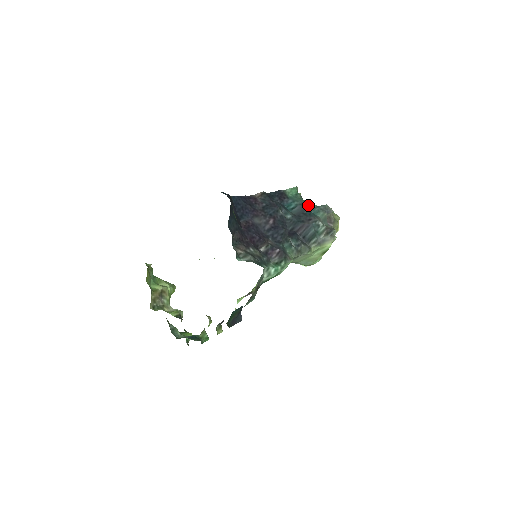
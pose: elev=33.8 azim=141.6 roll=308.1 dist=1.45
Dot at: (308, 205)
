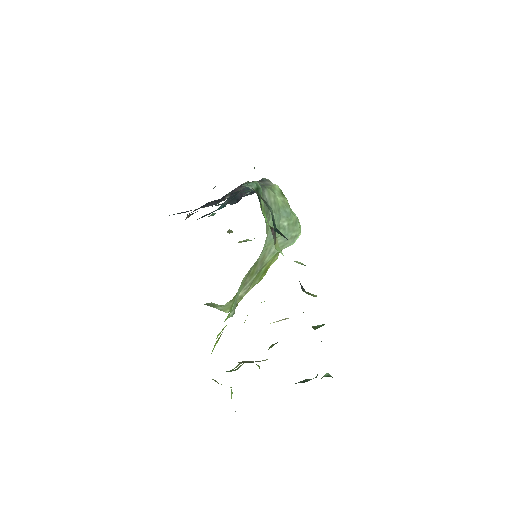
Dot at: occluded
